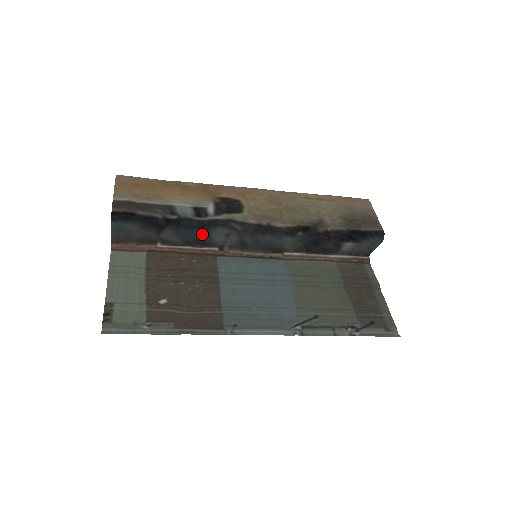
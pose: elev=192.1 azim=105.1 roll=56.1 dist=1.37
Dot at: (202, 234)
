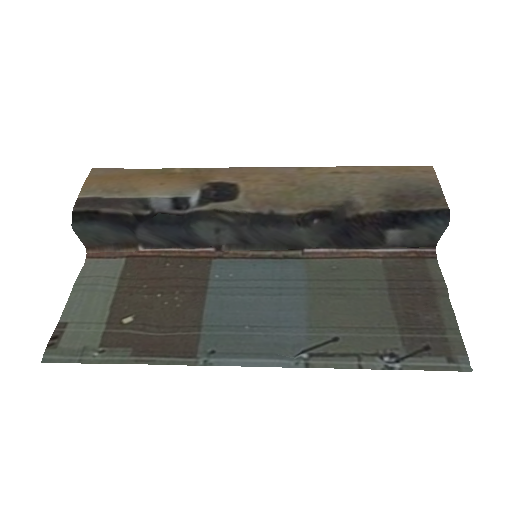
Dot at: (185, 231)
